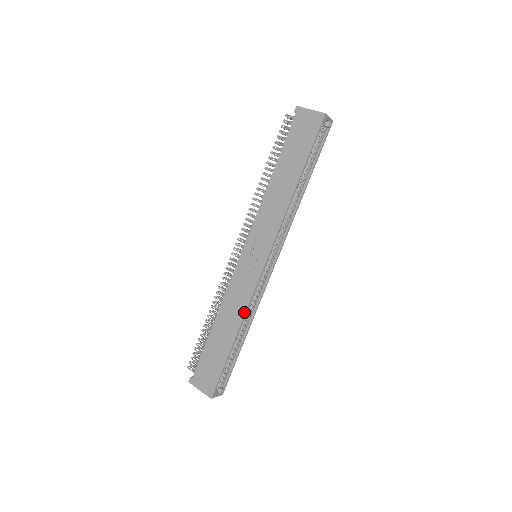
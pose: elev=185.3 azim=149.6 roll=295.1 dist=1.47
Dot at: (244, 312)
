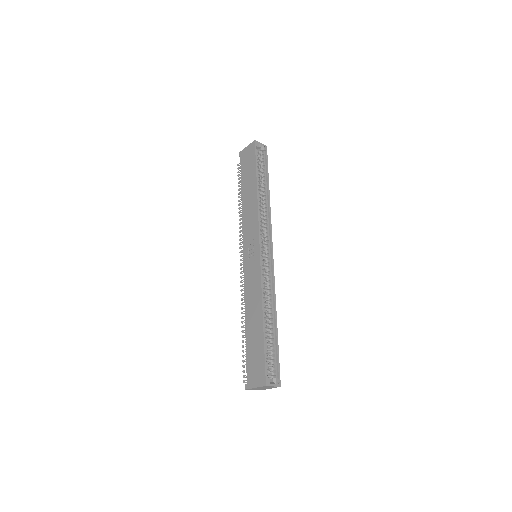
Dot at: (260, 294)
